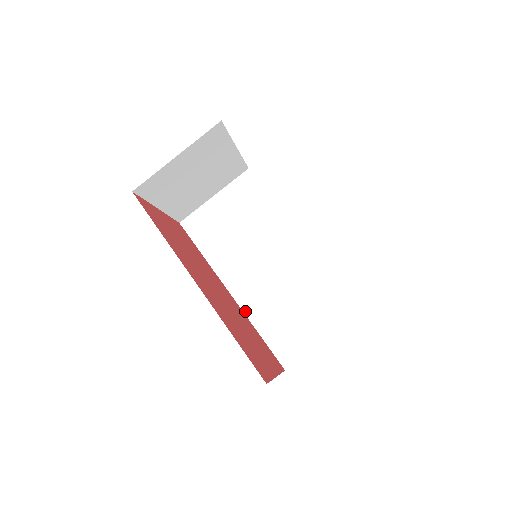
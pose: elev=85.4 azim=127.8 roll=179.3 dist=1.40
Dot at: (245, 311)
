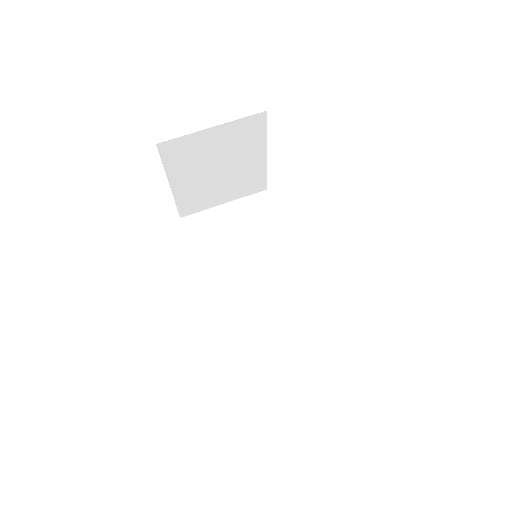
Dot at: (220, 323)
